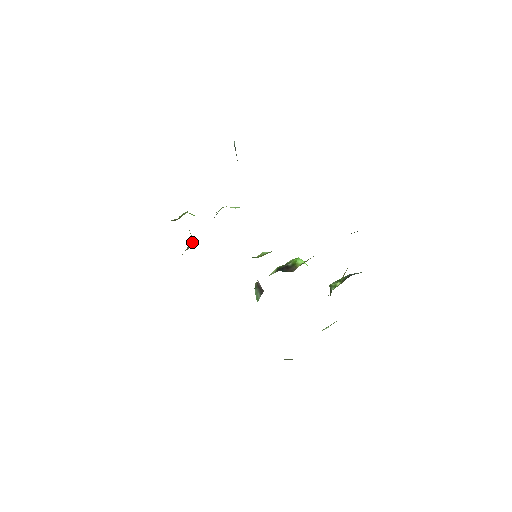
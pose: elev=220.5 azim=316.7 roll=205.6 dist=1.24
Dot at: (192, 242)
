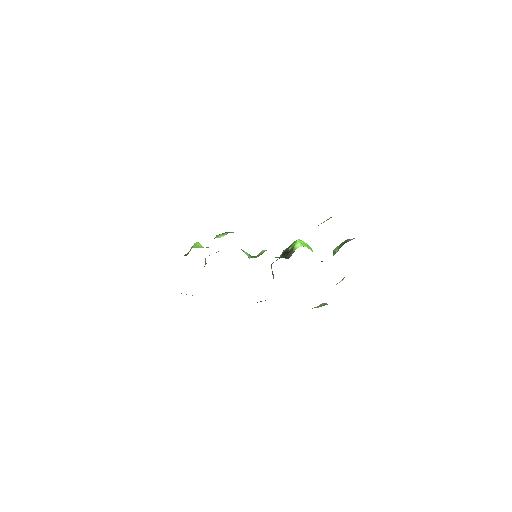
Dot at: occluded
